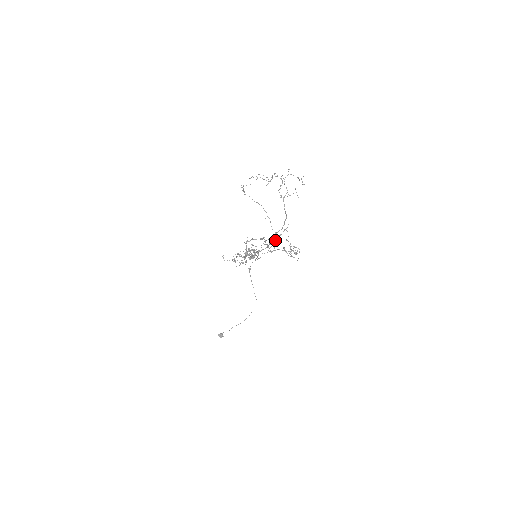
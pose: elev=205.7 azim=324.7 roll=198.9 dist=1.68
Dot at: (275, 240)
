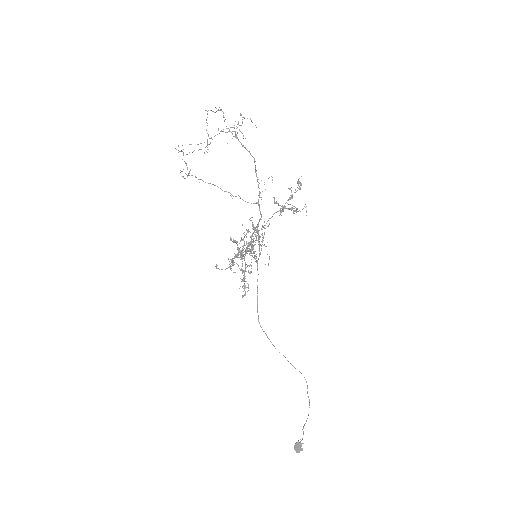
Dot at: occluded
